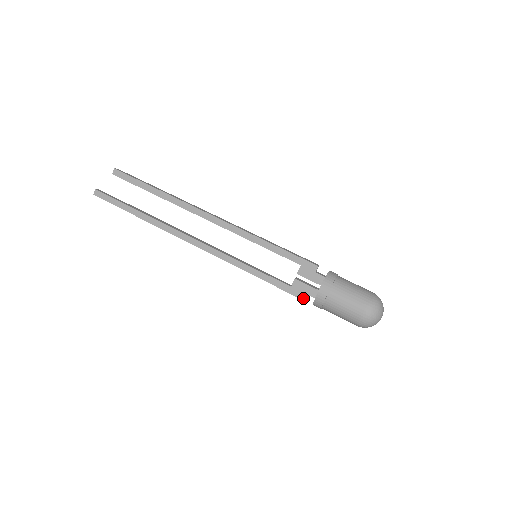
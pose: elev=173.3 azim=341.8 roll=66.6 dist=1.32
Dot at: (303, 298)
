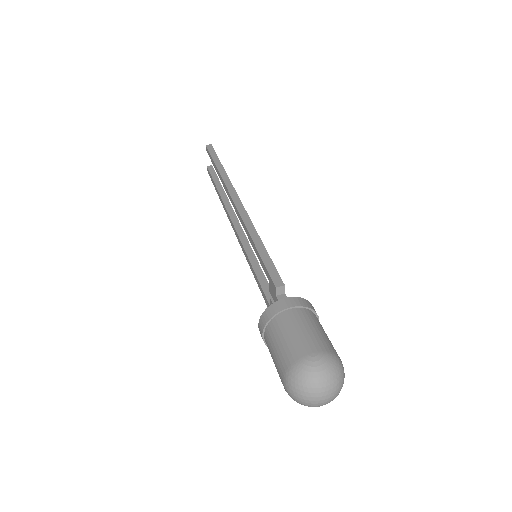
Dot at: occluded
